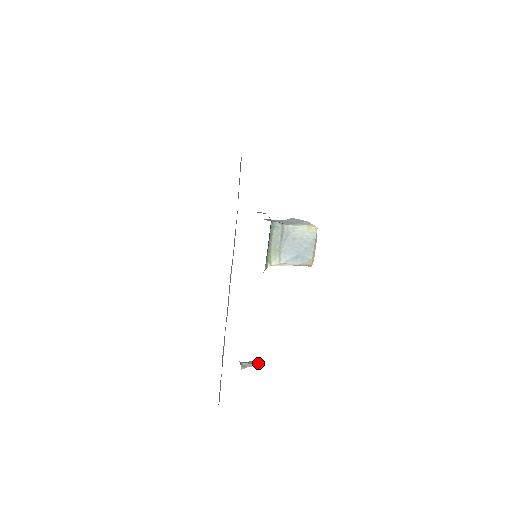
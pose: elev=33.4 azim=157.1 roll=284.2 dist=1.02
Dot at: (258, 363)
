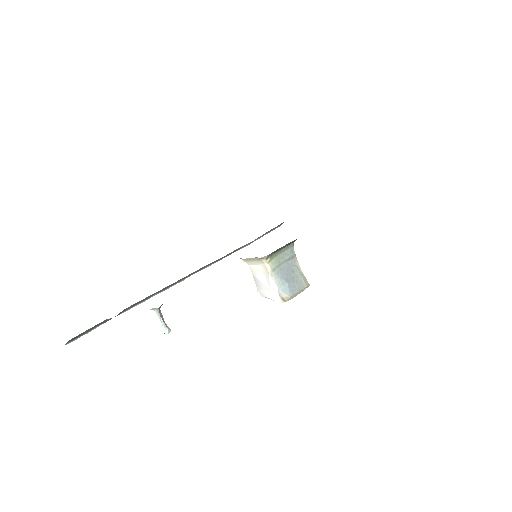
Dot at: (168, 327)
